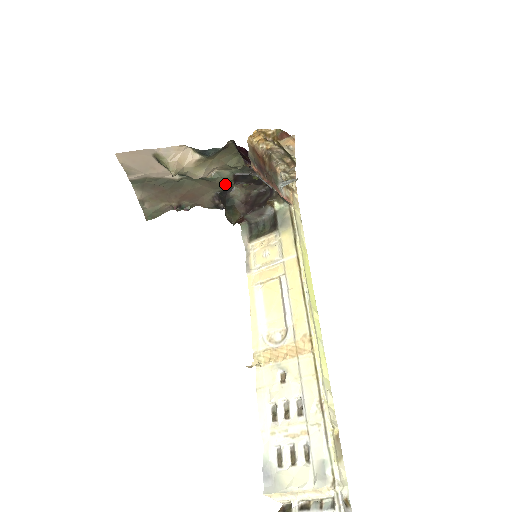
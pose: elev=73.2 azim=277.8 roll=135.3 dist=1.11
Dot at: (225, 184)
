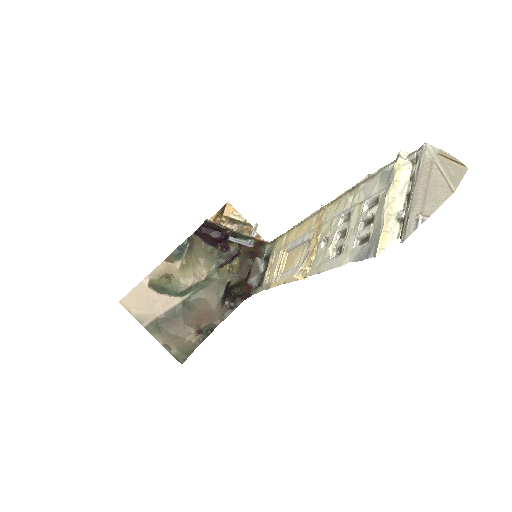
Dot at: (220, 283)
